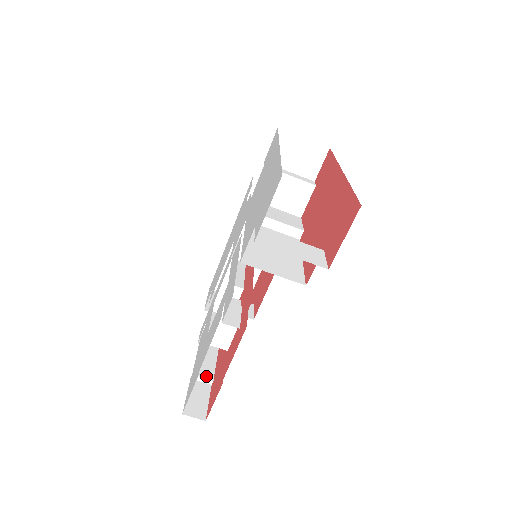
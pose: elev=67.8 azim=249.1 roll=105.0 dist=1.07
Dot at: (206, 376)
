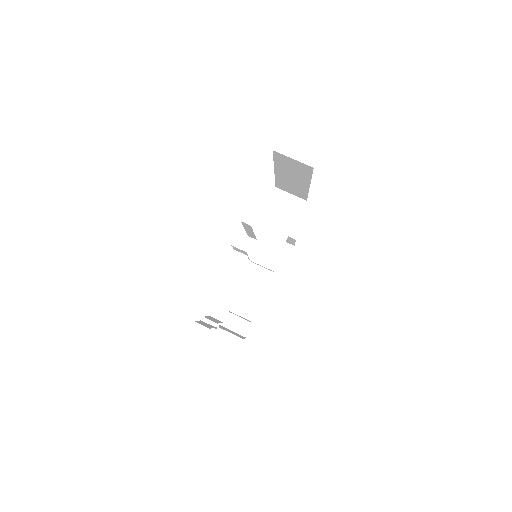
Dot at: (212, 321)
